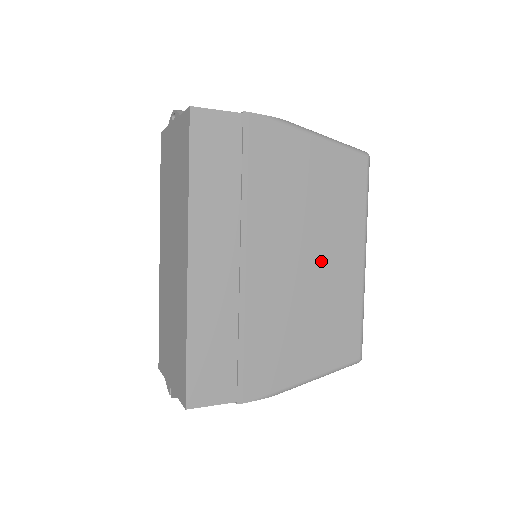
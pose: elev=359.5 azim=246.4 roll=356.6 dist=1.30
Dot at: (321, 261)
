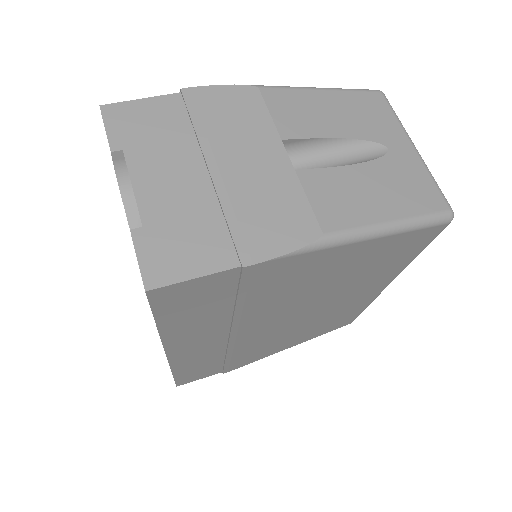
Dot at: (330, 305)
